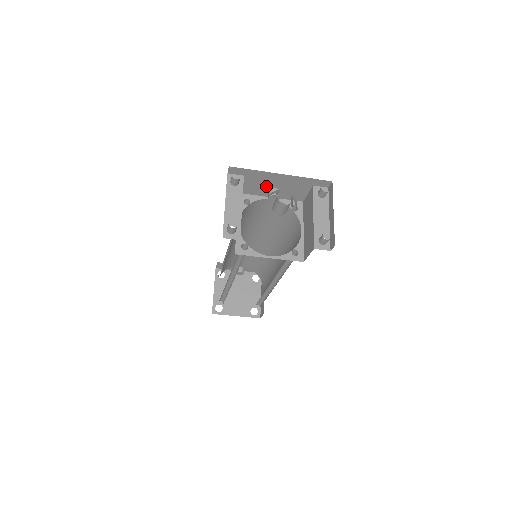
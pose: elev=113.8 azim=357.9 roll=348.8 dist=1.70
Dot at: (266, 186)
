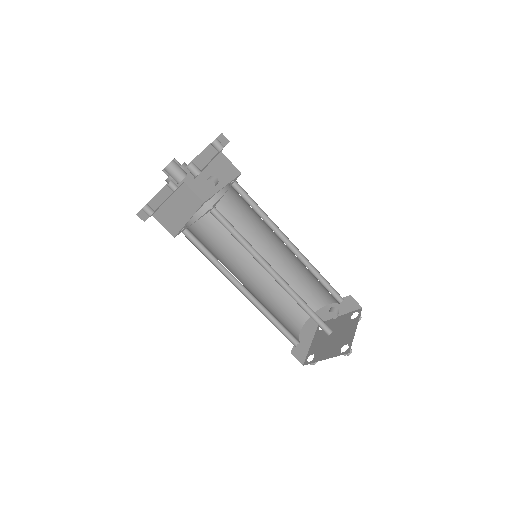
Dot at: (205, 180)
